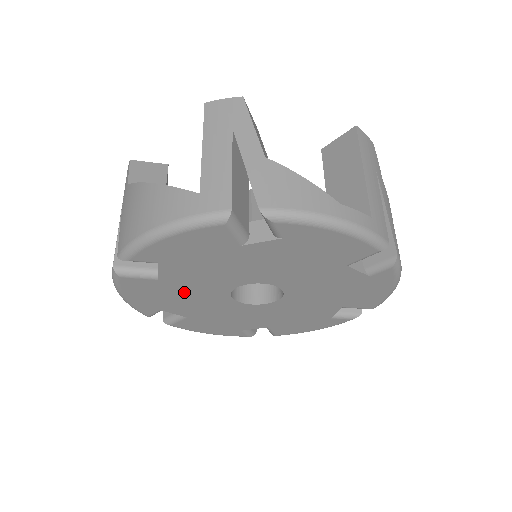
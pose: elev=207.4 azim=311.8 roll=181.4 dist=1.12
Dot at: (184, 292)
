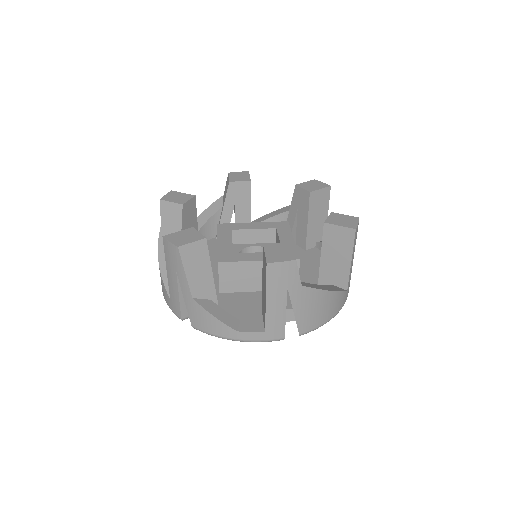
Dot at: occluded
